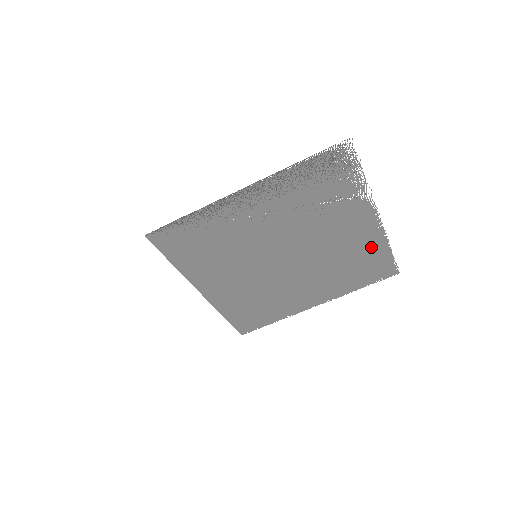
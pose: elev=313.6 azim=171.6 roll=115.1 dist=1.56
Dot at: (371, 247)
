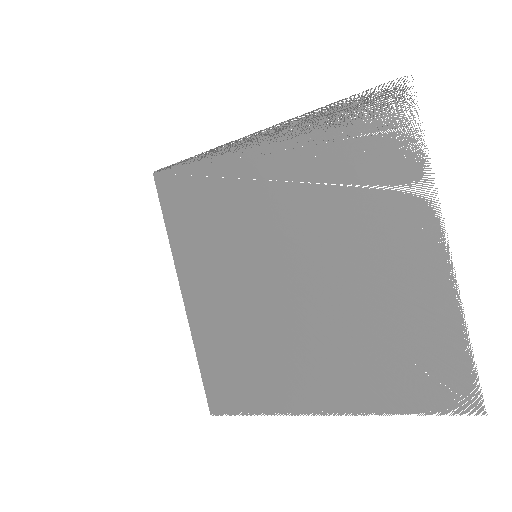
Dot at: (430, 315)
